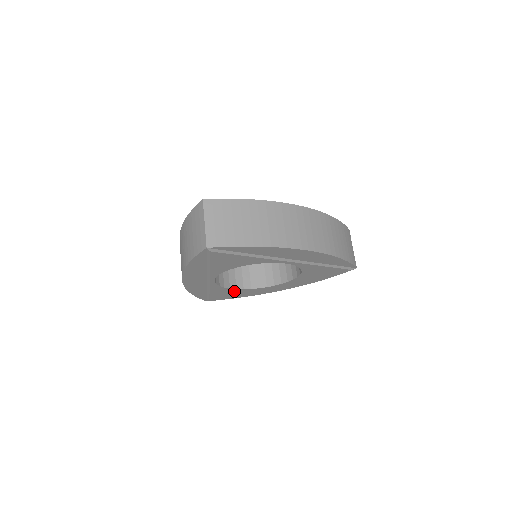
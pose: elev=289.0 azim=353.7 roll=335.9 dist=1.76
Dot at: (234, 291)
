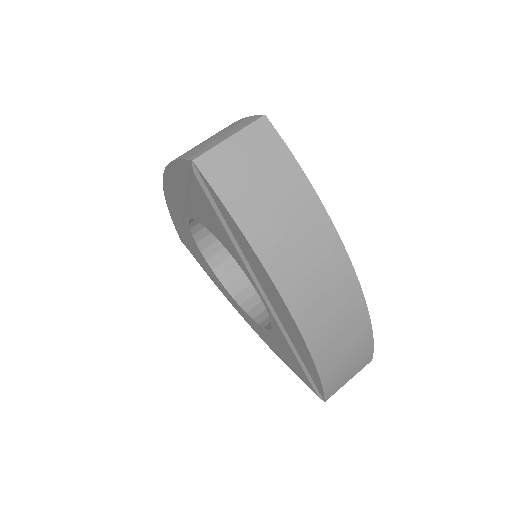
Dot at: (204, 260)
